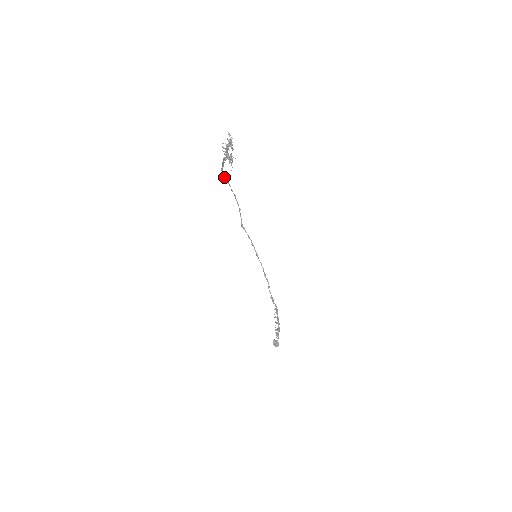
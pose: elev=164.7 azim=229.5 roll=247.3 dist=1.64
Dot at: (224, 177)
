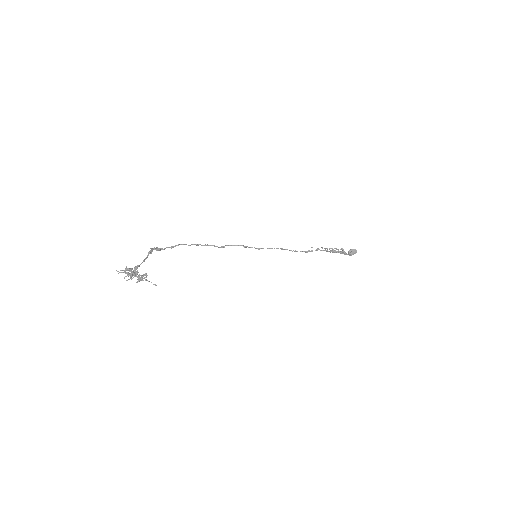
Dot at: occluded
